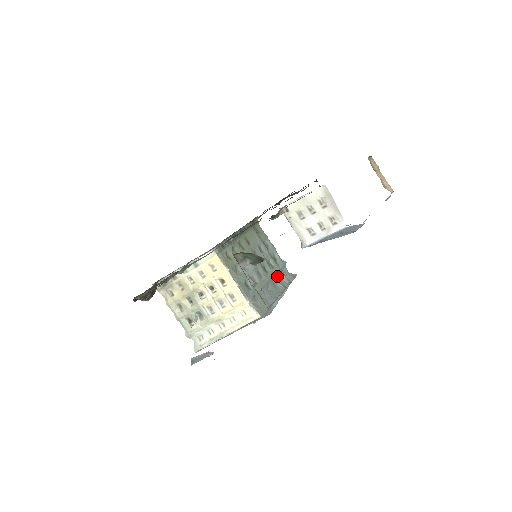
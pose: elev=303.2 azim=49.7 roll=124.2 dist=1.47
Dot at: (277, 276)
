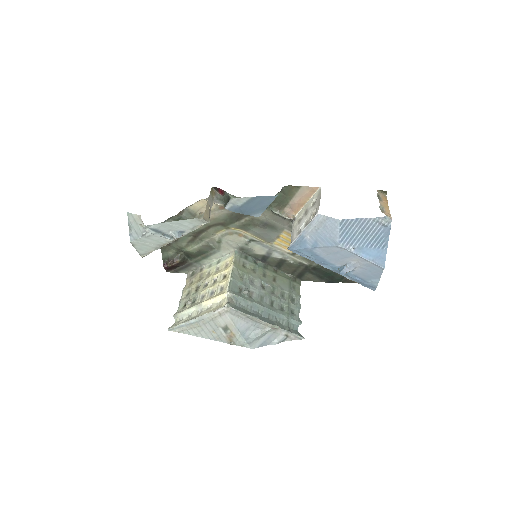
Dot at: (280, 318)
